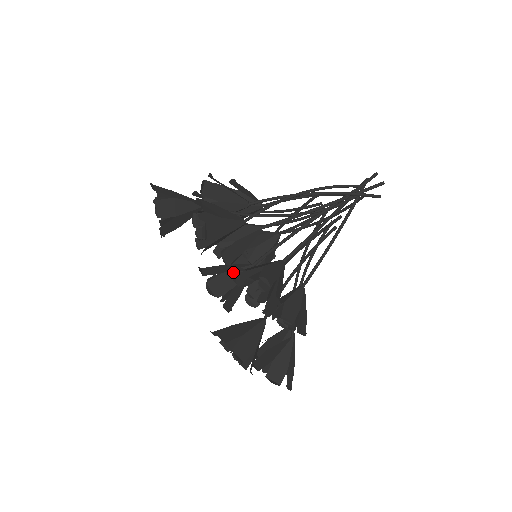
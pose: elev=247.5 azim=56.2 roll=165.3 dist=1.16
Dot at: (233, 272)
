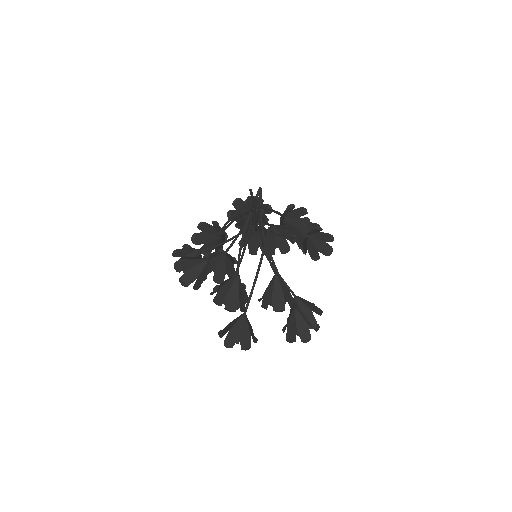
Dot at: occluded
